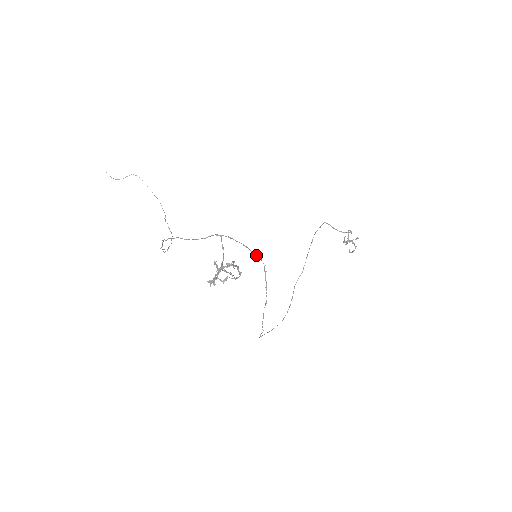
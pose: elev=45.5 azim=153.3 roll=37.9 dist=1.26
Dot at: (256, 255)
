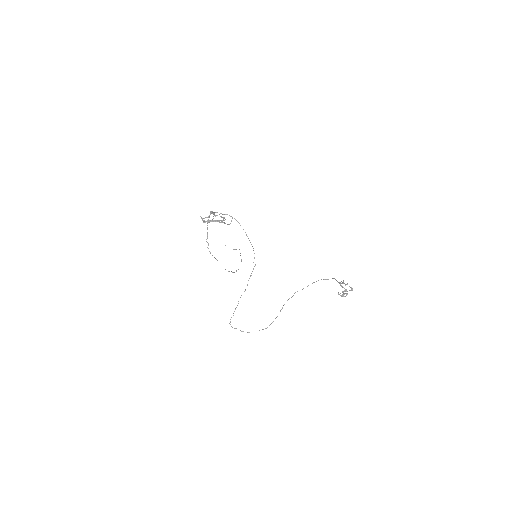
Dot at: (251, 244)
